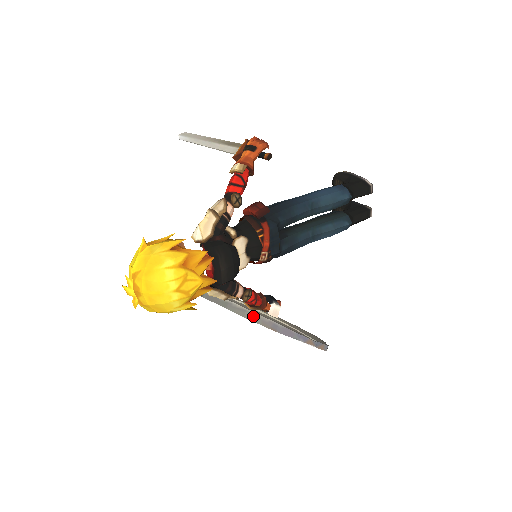
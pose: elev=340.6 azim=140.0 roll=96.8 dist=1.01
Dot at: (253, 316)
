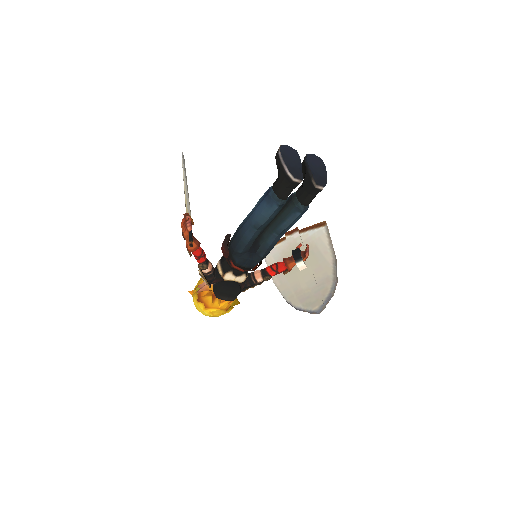
Dot at: (277, 288)
